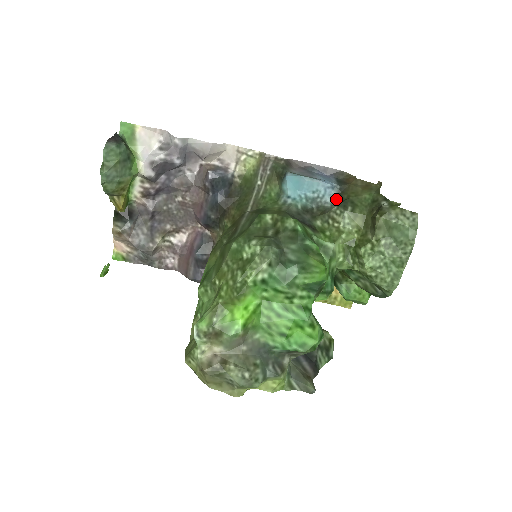
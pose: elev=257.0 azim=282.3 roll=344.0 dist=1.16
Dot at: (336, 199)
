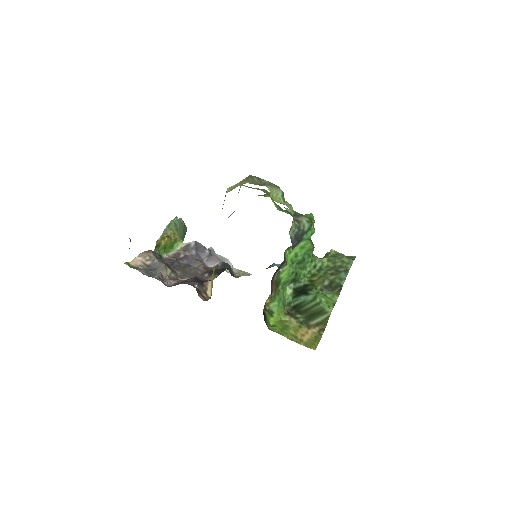
Dot at: occluded
